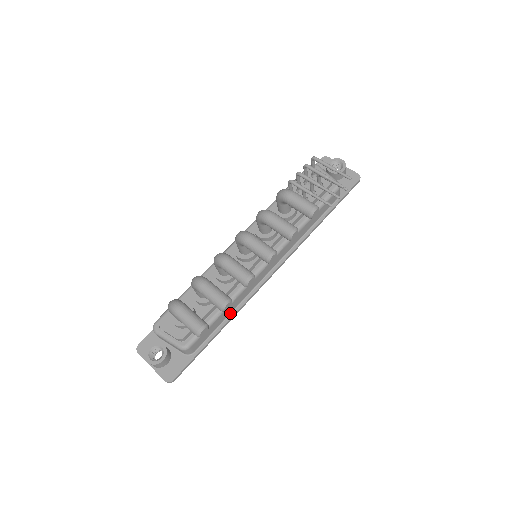
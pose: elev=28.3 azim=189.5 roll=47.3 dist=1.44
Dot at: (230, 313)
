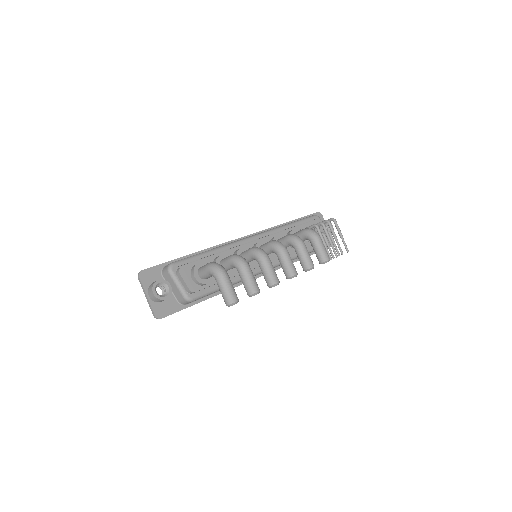
Dot at: occluded
